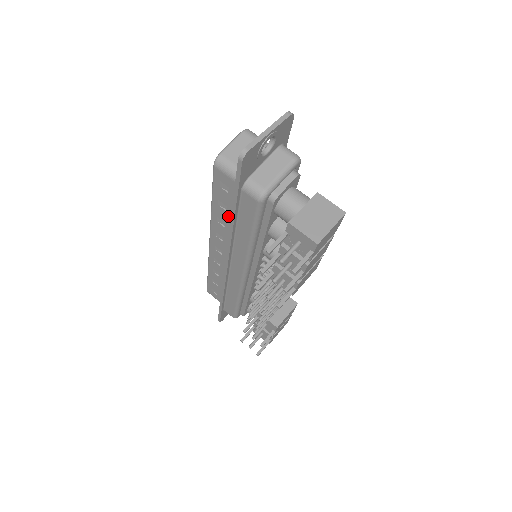
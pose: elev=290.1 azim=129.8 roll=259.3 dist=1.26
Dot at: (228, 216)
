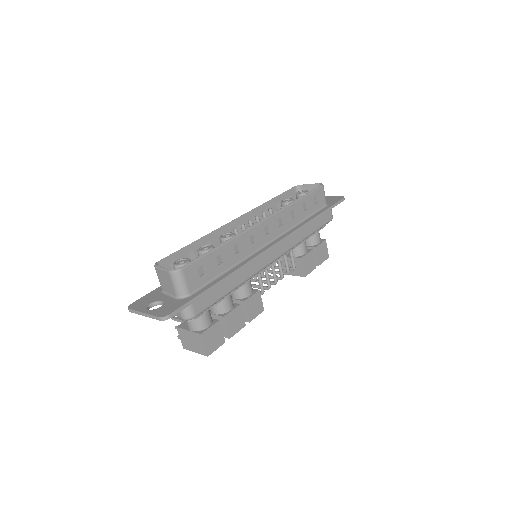
Dot at: occluded
